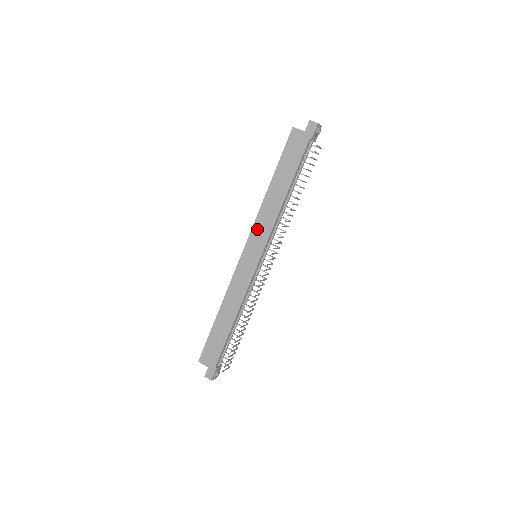
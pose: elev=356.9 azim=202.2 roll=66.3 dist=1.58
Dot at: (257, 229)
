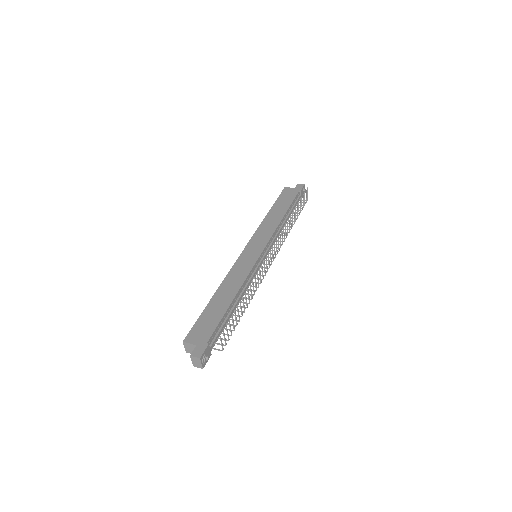
Dot at: (258, 235)
